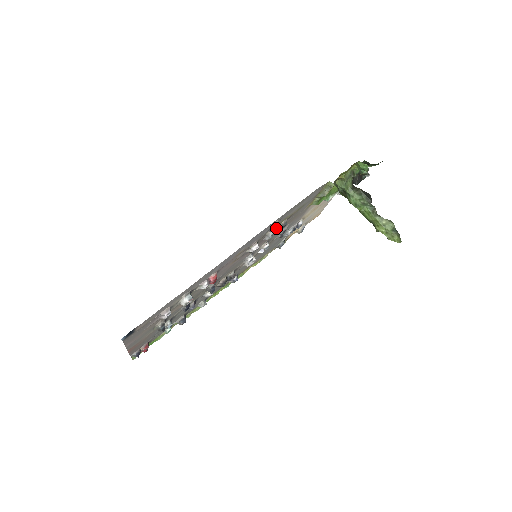
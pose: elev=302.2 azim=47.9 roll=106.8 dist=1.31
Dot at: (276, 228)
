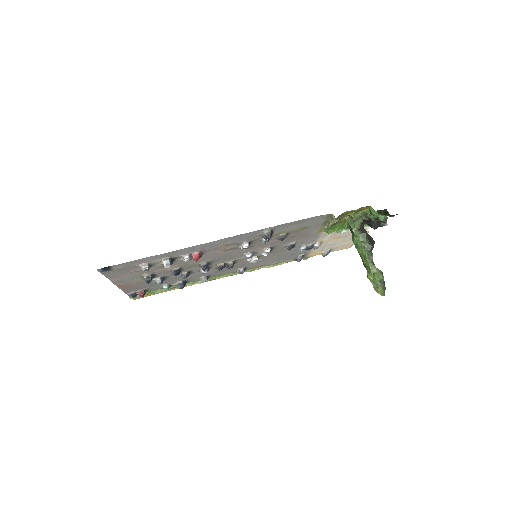
Dot at: (266, 236)
